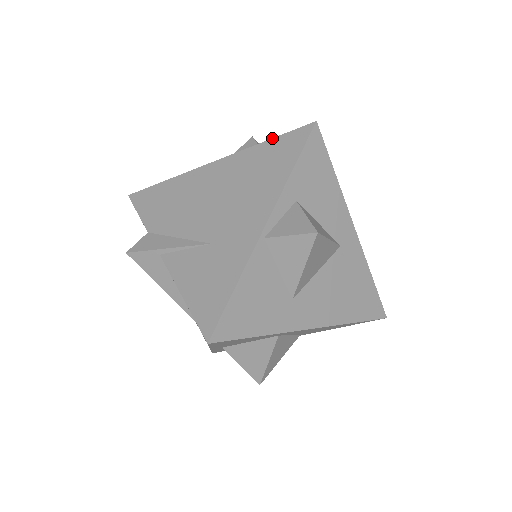
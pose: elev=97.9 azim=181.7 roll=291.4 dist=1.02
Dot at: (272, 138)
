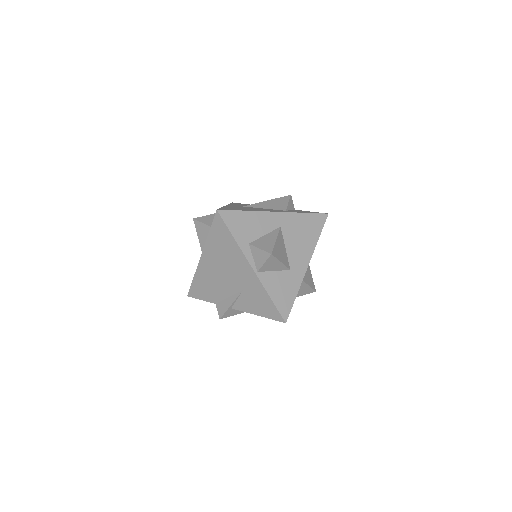
Dot at: (210, 230)
